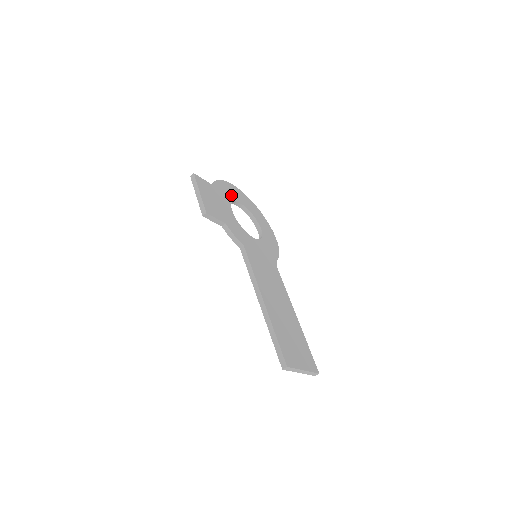
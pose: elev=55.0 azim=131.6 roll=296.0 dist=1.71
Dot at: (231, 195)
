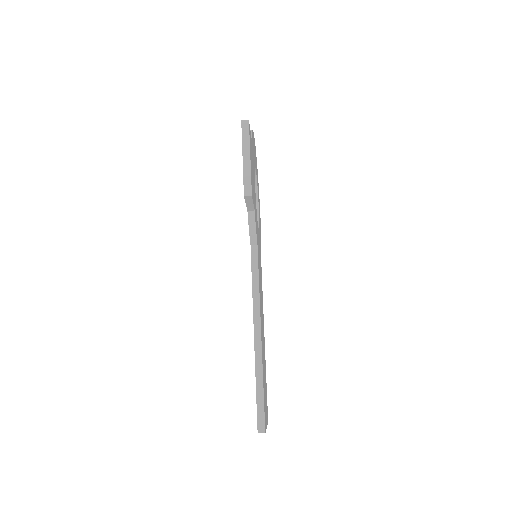
Dot at: (254, 156)
